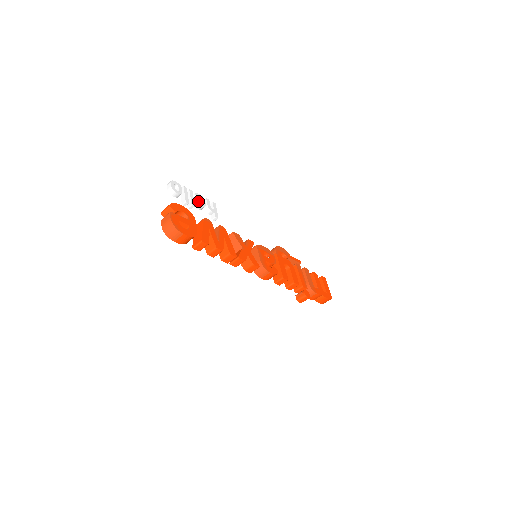
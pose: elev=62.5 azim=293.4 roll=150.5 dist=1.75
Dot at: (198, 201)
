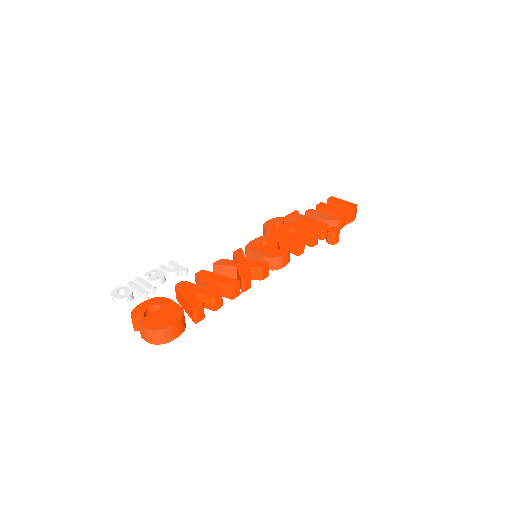
Dot at: (154, 279)
